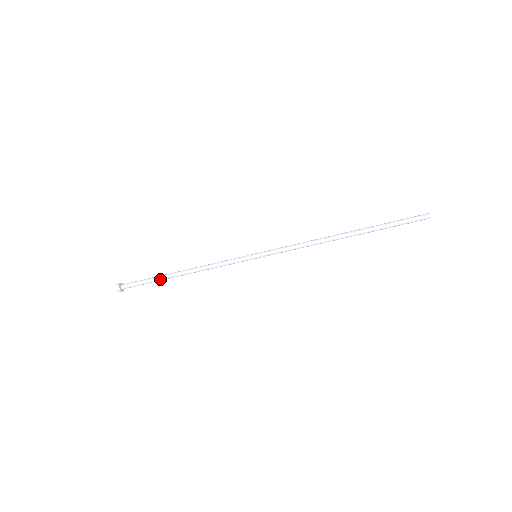
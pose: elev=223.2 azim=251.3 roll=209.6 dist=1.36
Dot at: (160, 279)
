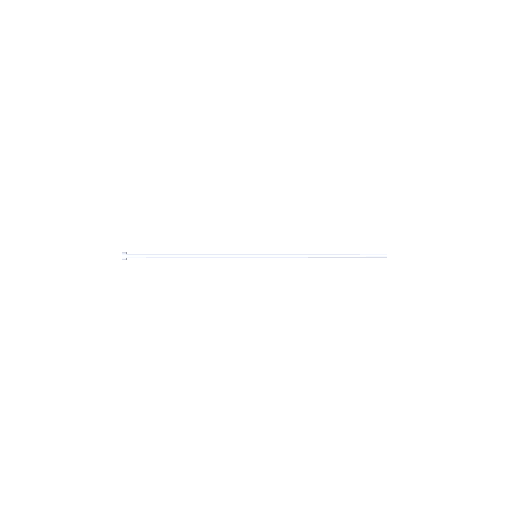
Dot at: (167, 256)
